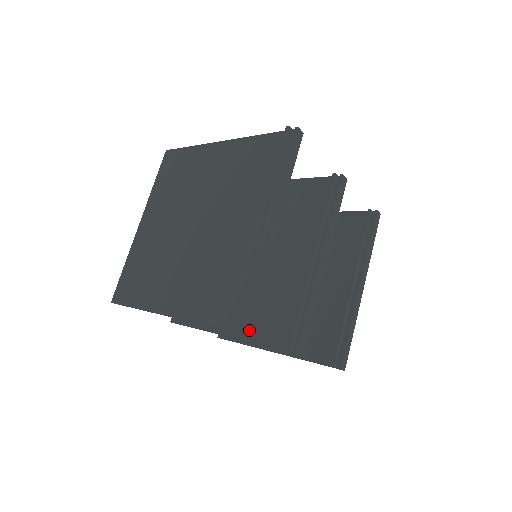
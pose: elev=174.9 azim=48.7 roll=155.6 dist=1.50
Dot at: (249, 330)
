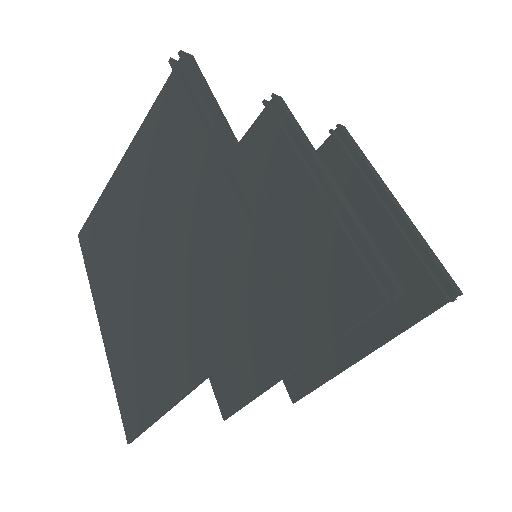
Dot at: (317, 332)
